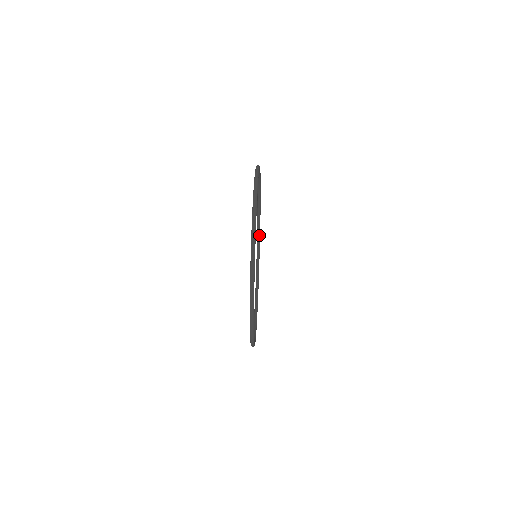
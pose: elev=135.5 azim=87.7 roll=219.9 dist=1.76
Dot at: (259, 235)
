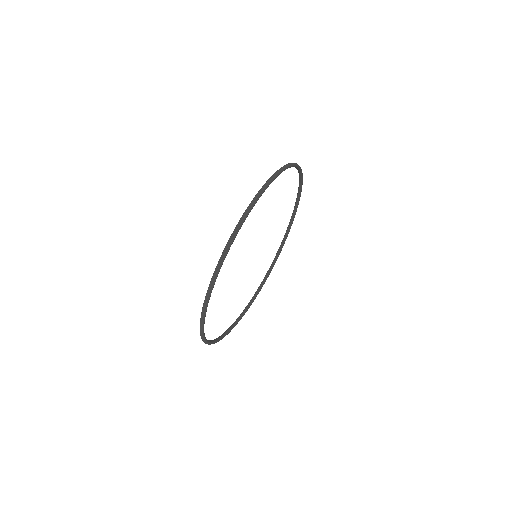
Dot at: (299, 197)
